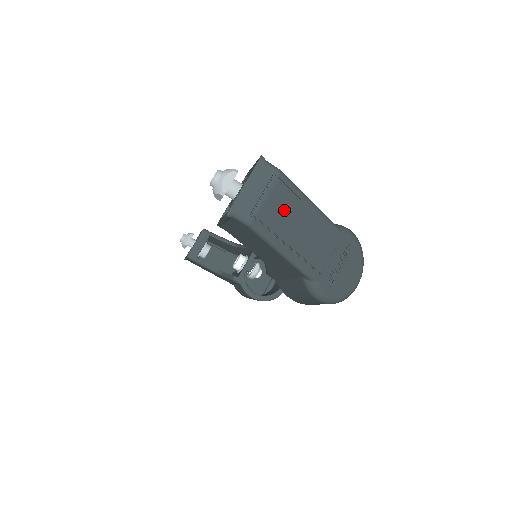
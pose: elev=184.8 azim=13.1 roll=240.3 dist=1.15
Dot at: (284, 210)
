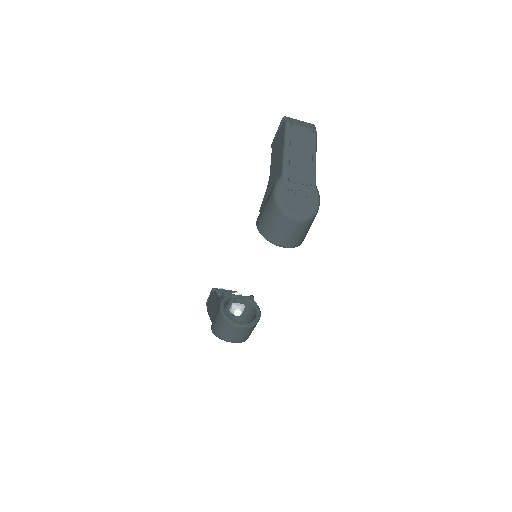
Dot at: (303, 140)
